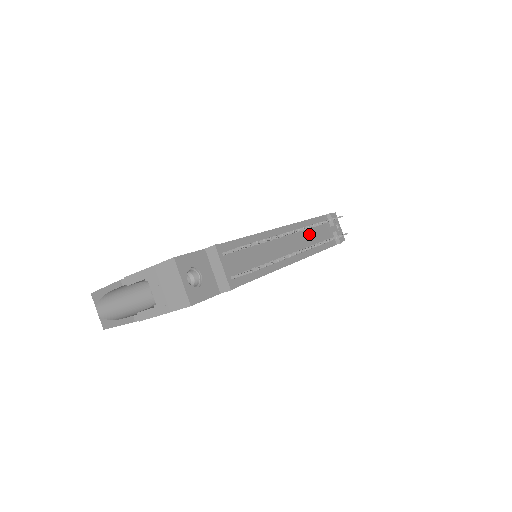
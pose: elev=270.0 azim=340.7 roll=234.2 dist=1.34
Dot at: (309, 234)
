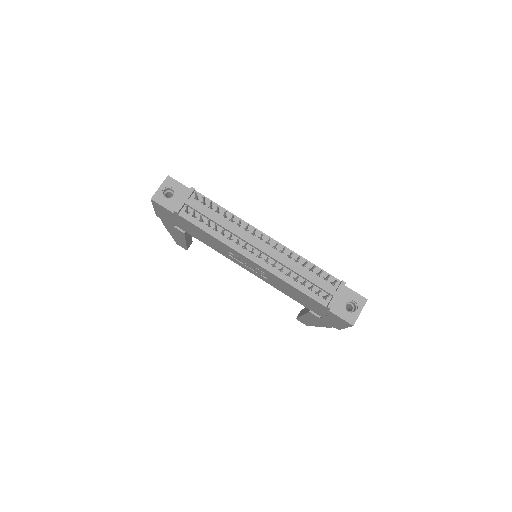
Dot at: (290, 262)
